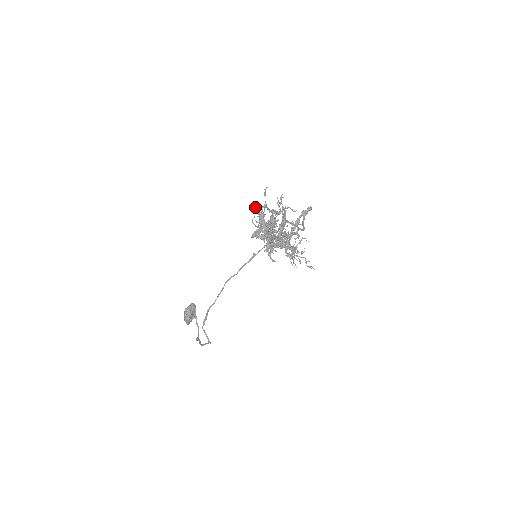
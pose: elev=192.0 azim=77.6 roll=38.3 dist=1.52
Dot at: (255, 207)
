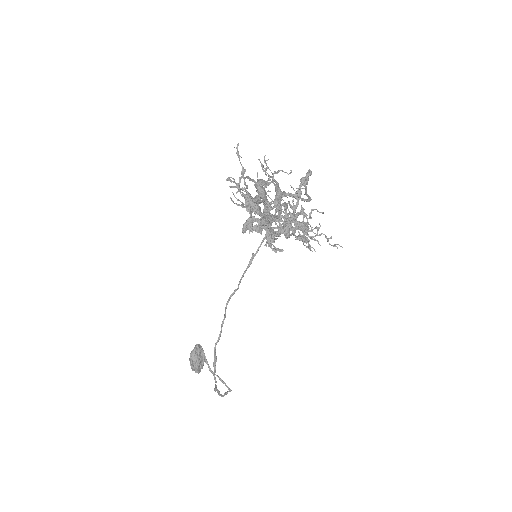
Dot at: (230, 180)
